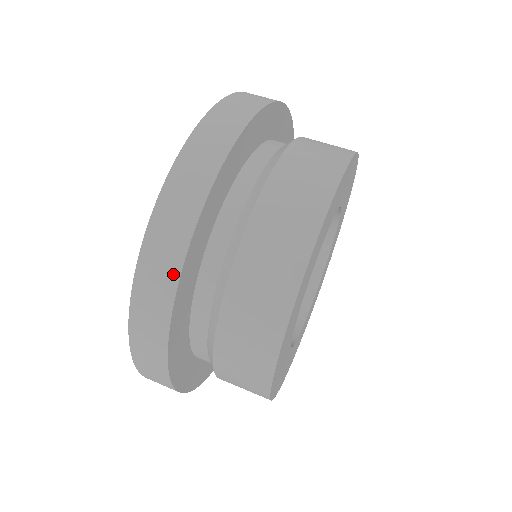
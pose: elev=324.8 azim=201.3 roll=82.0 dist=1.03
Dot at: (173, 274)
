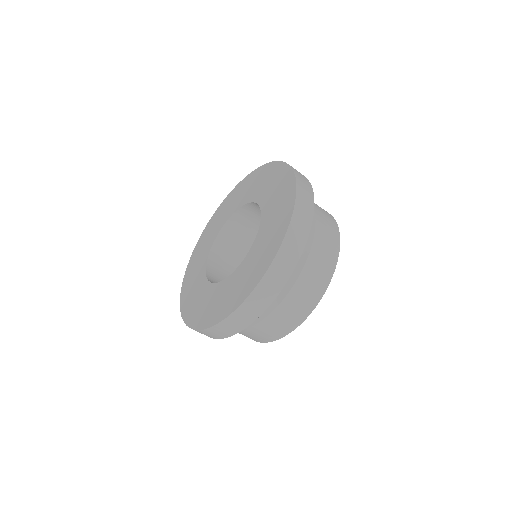
Dot at: (307, 229)
